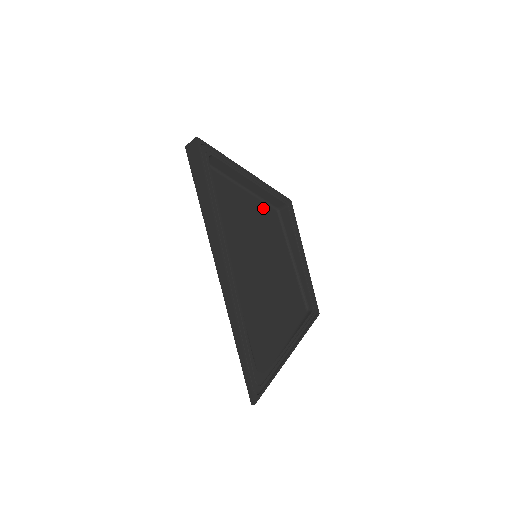
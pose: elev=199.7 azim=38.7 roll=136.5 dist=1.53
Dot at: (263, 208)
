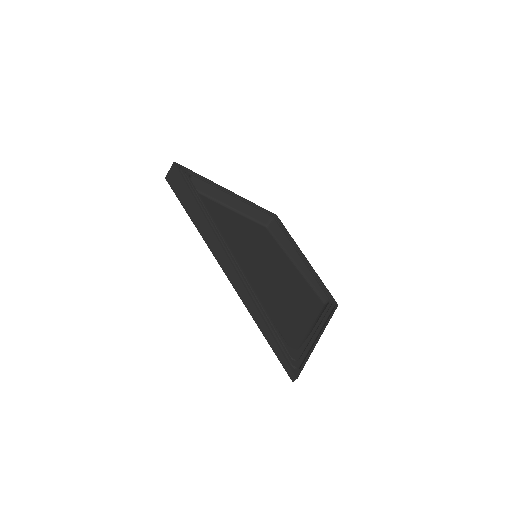
Dot at: (251, 224)
